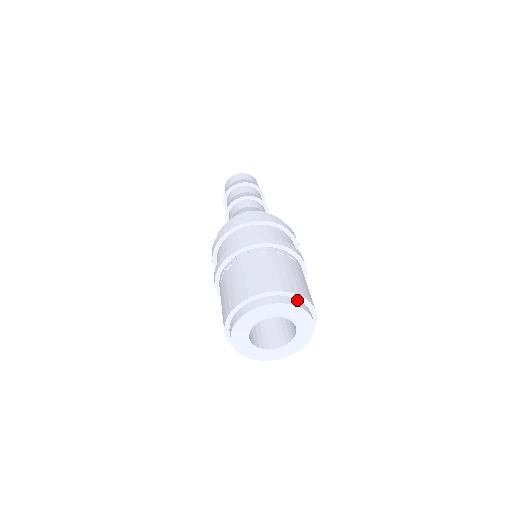
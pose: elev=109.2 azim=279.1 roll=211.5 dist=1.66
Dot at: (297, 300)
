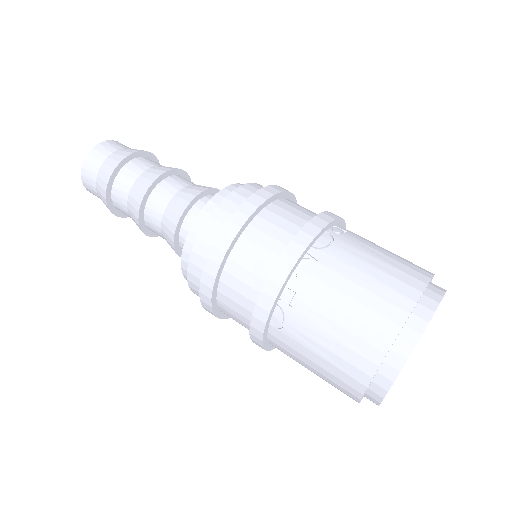
Dot at: (432, 284)
